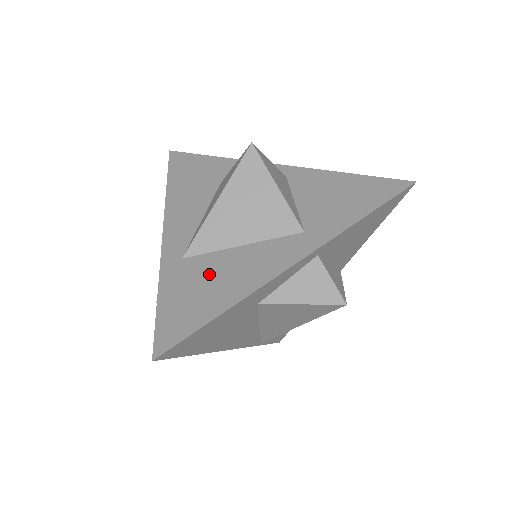
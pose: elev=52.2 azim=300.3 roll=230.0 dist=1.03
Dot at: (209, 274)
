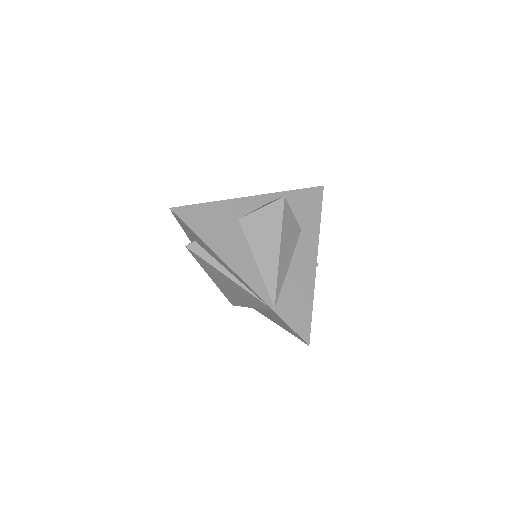
Dot at: occluded
